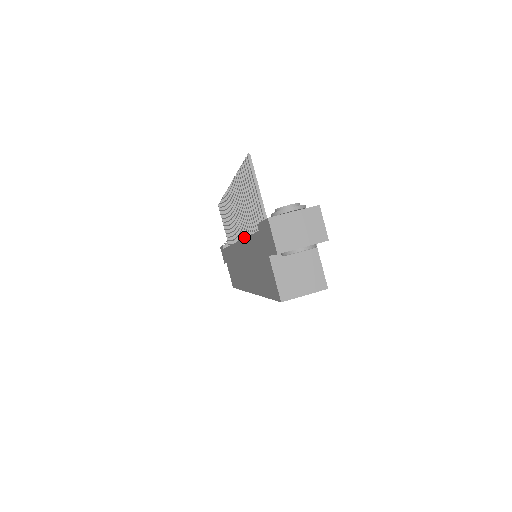
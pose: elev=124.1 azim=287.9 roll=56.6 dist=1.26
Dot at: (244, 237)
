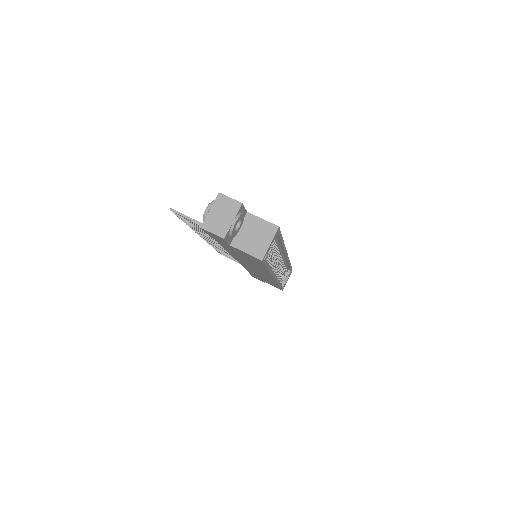
Dot at: occluded
